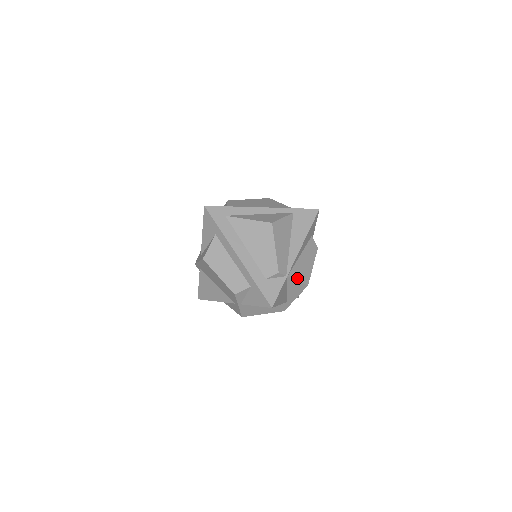
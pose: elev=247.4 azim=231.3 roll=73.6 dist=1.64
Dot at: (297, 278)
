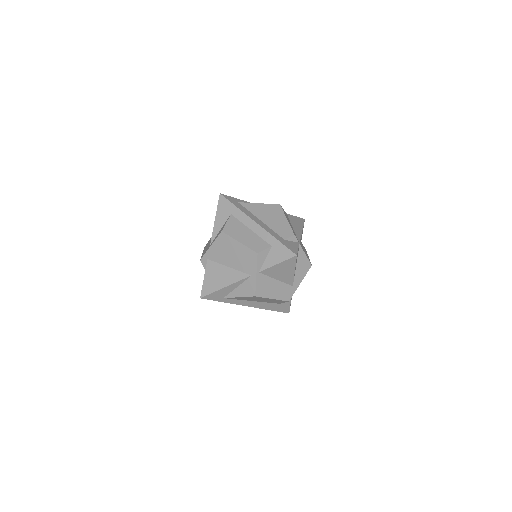
Dot at: (304, 252)
